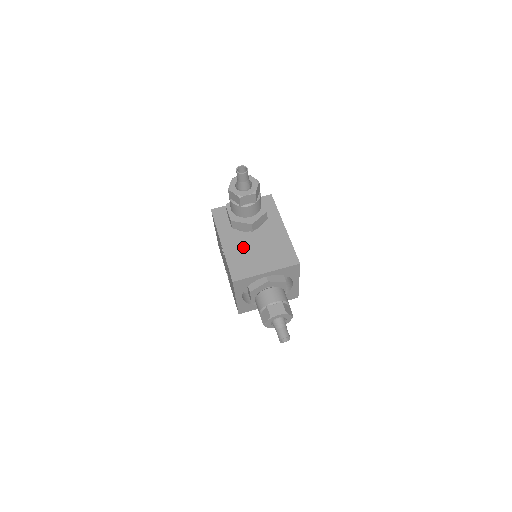
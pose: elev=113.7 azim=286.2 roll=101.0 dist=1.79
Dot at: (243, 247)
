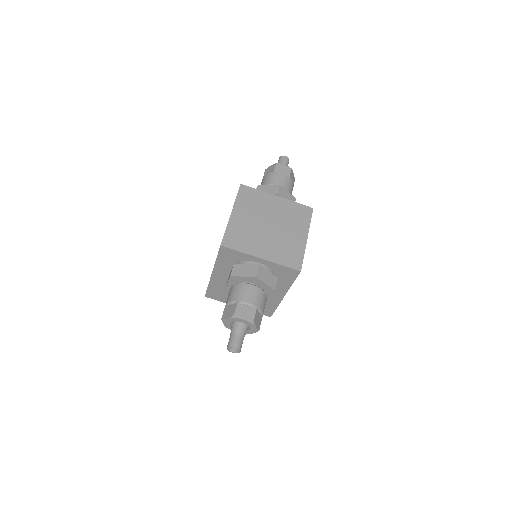
Dot at: occluded
